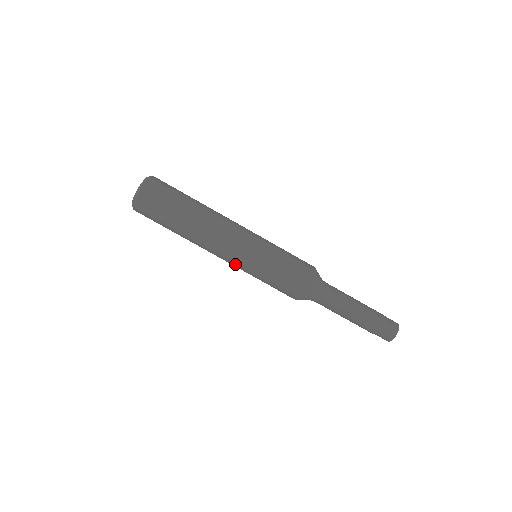
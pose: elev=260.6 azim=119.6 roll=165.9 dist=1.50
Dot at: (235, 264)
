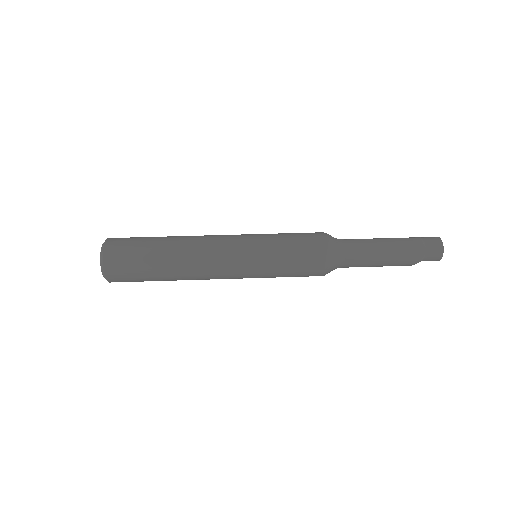
Dot at: (239, 264)
